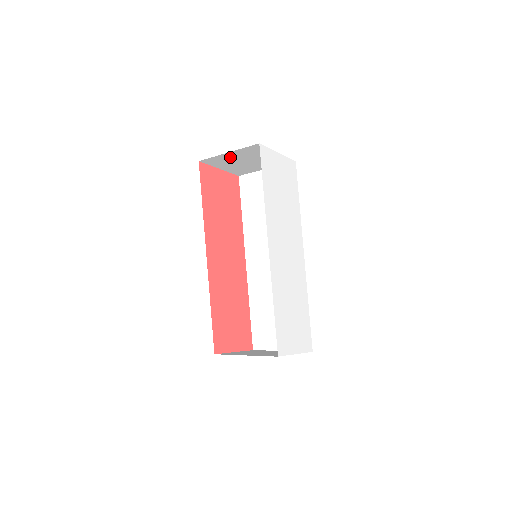
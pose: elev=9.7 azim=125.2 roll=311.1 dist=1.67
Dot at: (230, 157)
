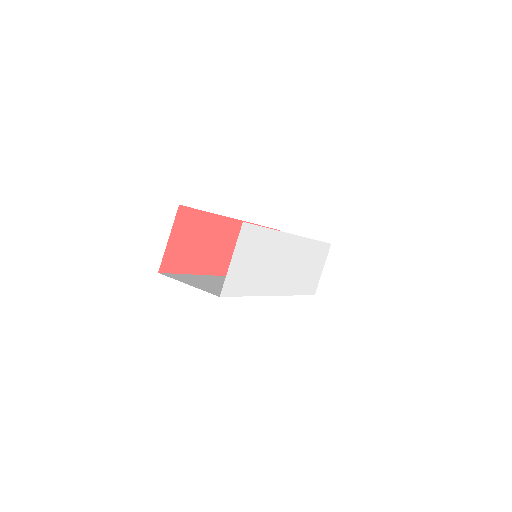
Dot at: occluded
